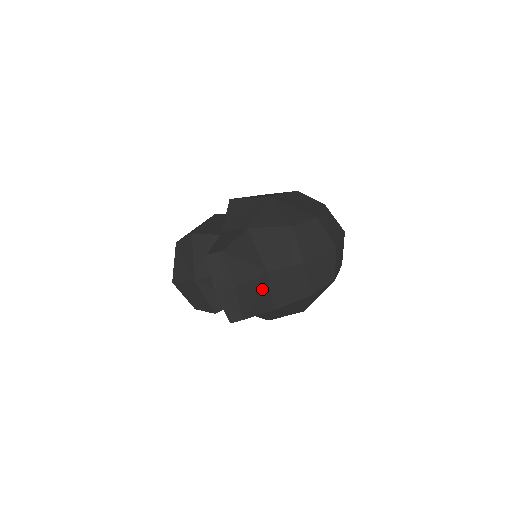
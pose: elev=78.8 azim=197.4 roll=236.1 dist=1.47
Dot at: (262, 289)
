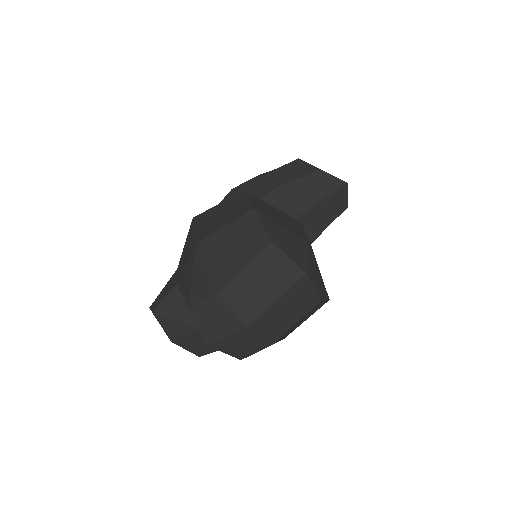
Dot at: occluded
